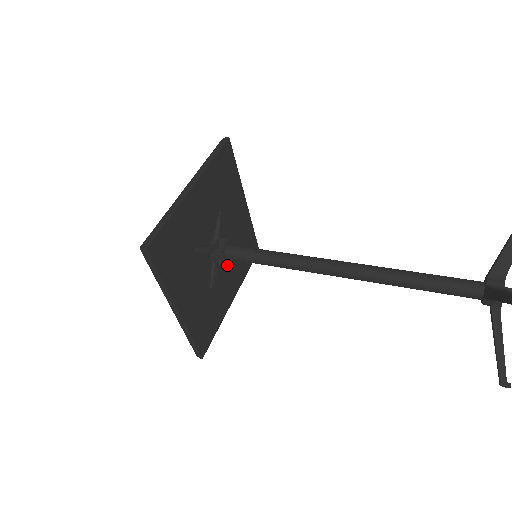
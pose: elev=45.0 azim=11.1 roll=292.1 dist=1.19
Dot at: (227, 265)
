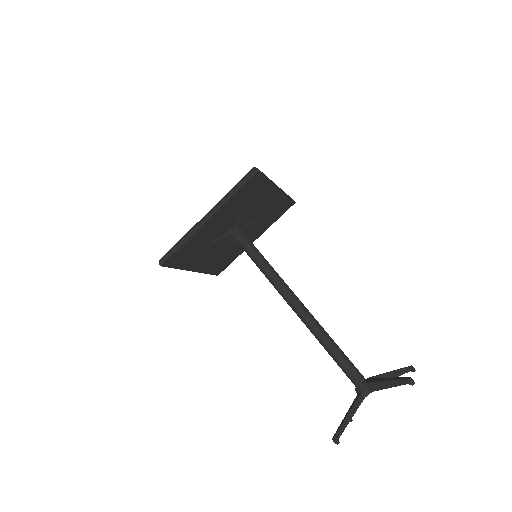
Dot at: (220, 249)
